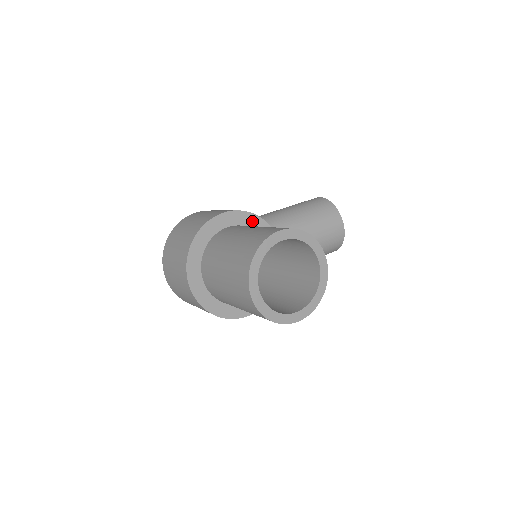
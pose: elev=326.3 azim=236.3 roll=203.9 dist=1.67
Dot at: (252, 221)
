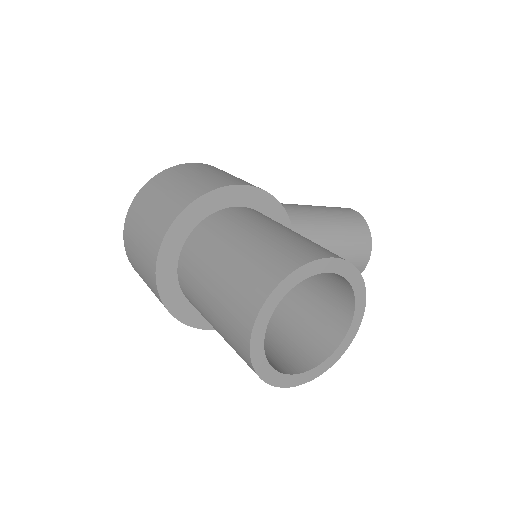
Dot at: (273, 211)
